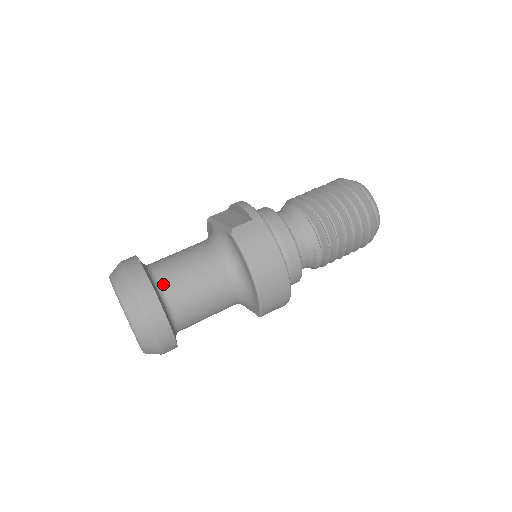
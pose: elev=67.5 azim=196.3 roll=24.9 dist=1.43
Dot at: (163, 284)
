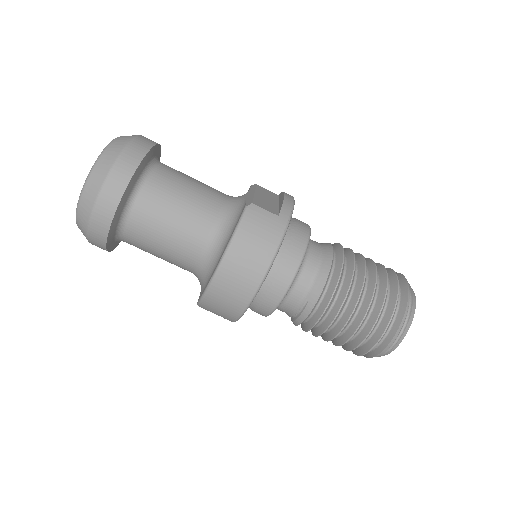
Dot at: (147, 185)
